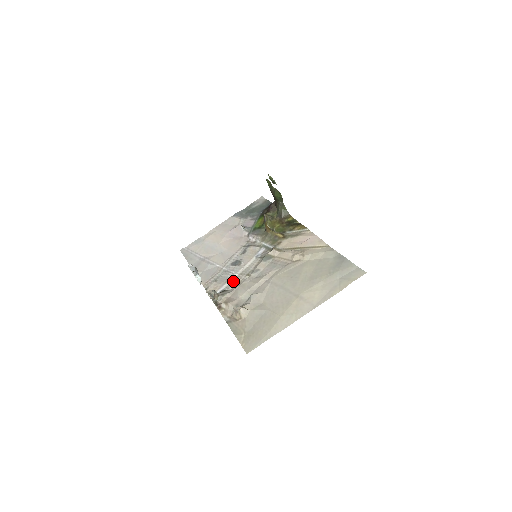
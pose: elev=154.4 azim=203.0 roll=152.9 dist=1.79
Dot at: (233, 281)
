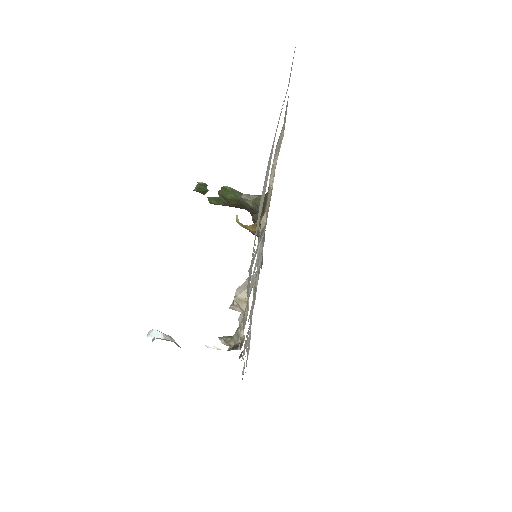
Dot at: occluded
